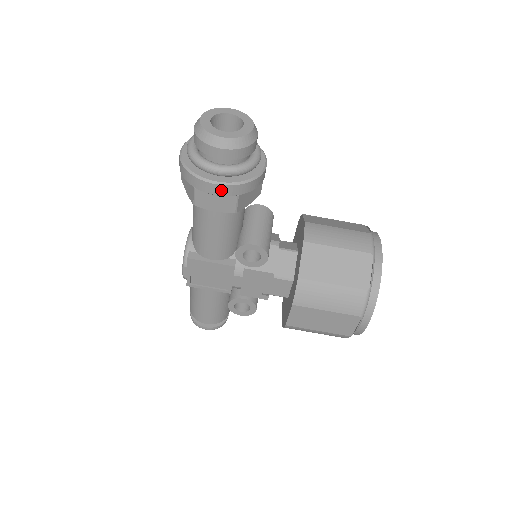
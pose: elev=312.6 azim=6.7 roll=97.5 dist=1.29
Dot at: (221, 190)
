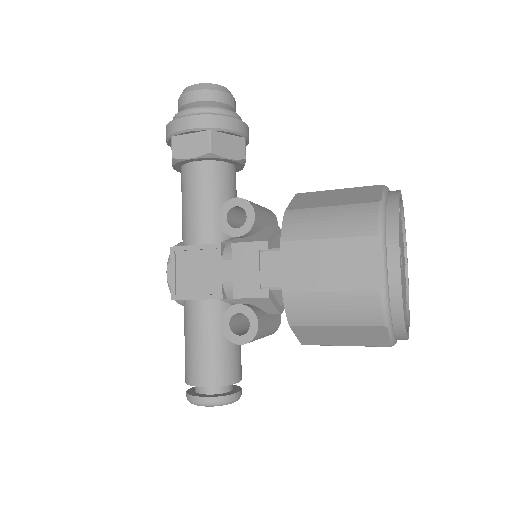
Dot at: (192, 122)
